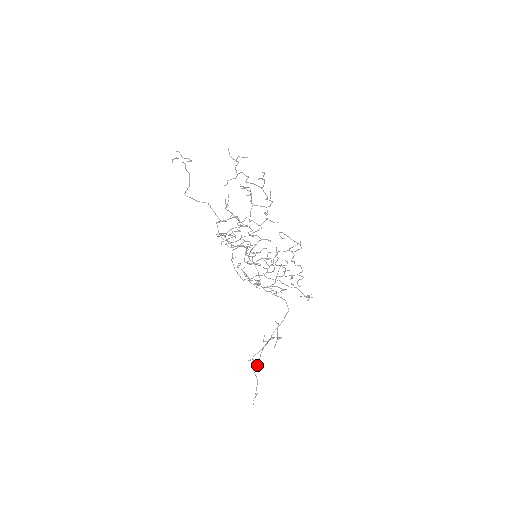
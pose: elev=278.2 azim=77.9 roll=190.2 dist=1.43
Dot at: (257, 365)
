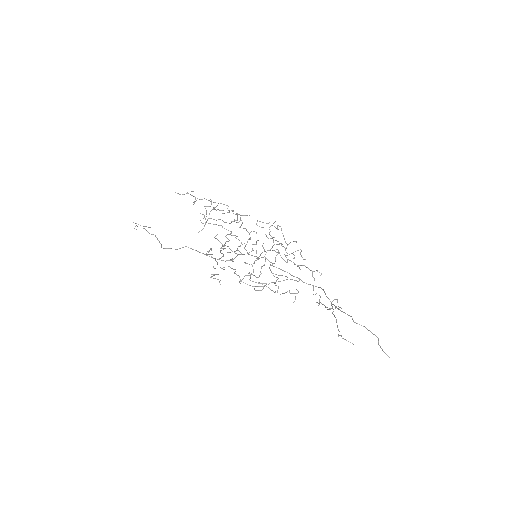
Dot at: (348, 315)
